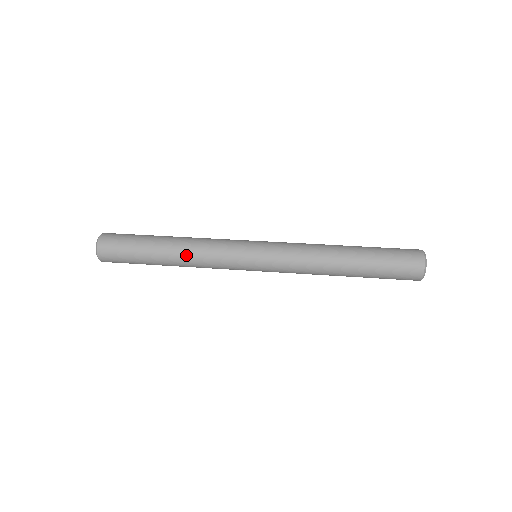
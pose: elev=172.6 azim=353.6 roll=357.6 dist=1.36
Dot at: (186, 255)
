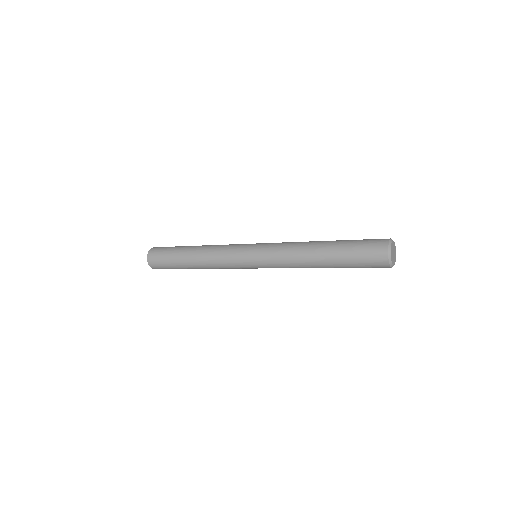
Dot at: (203, 255)
